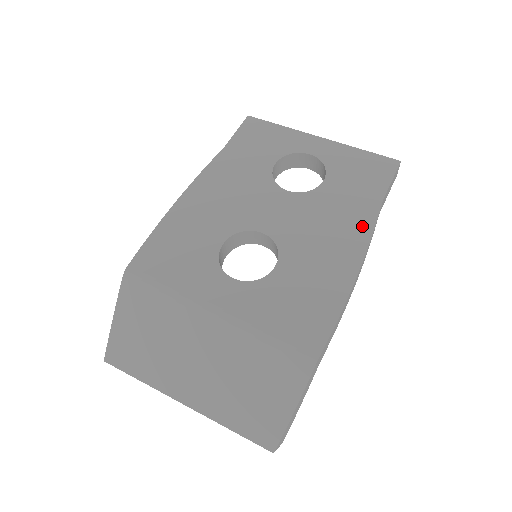
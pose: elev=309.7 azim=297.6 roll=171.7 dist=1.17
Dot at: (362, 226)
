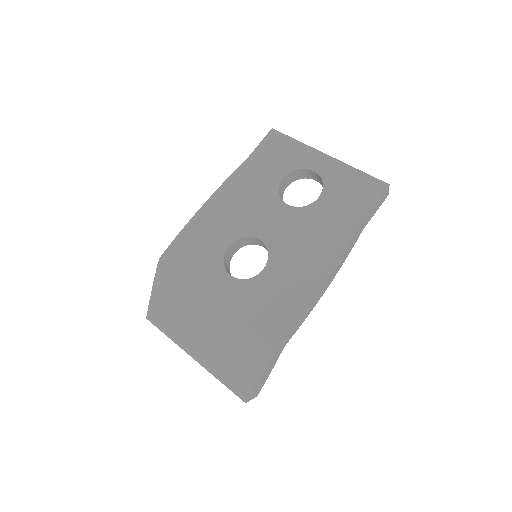
Dot at: (338, 243)
